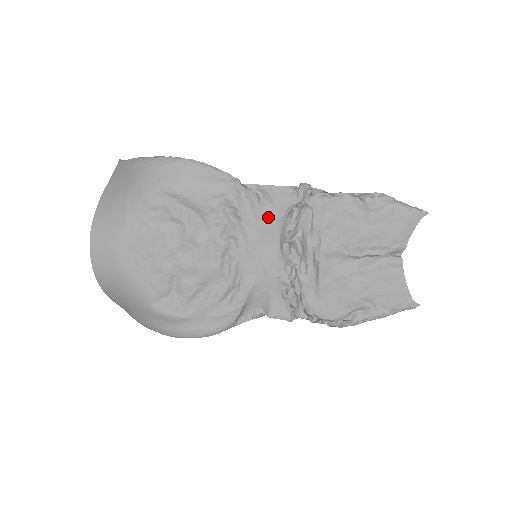
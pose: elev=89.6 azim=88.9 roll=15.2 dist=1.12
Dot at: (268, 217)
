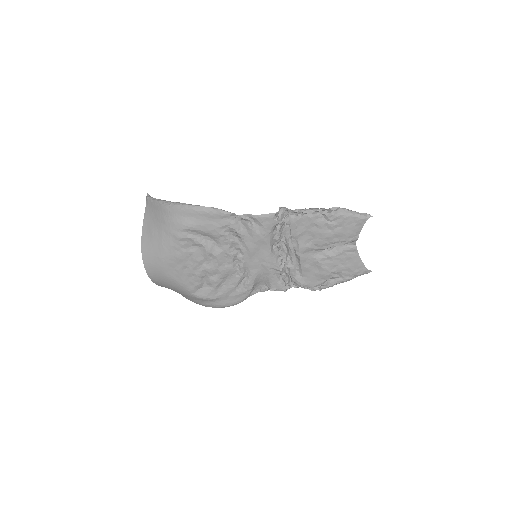
Dot at: (260, 235)
